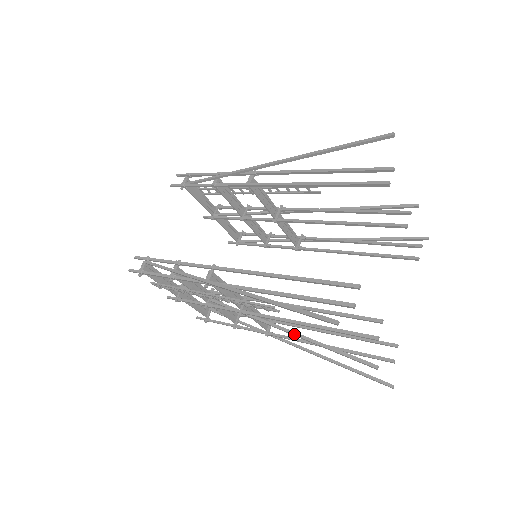
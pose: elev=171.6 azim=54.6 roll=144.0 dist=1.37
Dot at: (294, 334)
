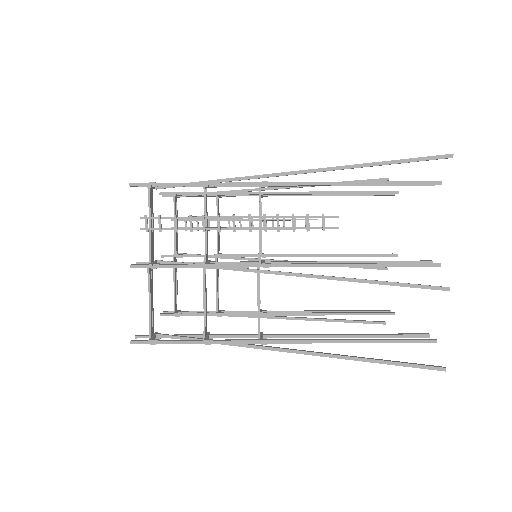
Dot at: (340, 277)
